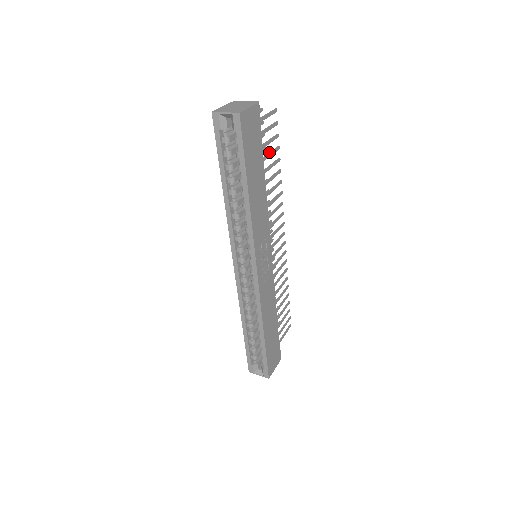
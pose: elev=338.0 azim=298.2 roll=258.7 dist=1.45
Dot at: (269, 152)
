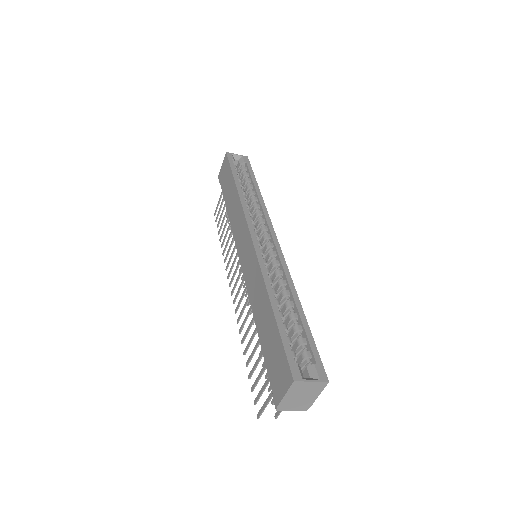
Dot at: occluded
